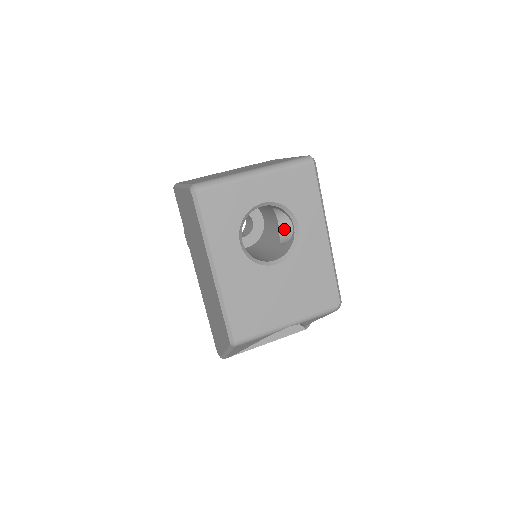
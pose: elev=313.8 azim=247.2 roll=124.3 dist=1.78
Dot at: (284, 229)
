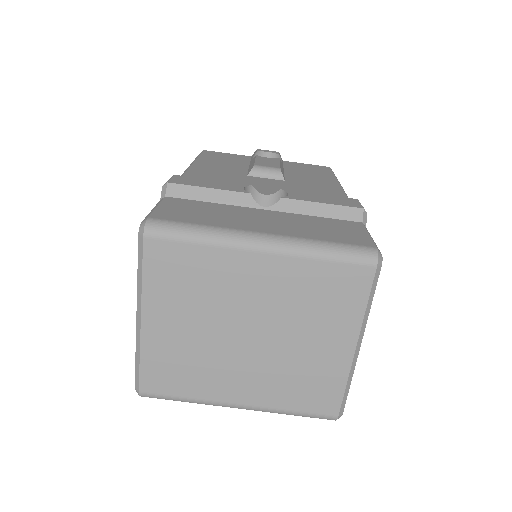
Dot at: occluded
